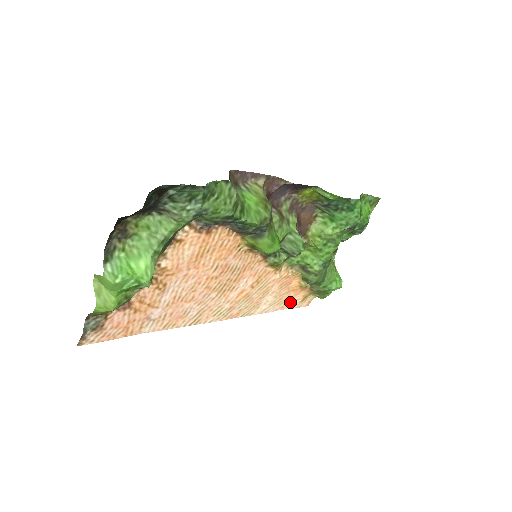
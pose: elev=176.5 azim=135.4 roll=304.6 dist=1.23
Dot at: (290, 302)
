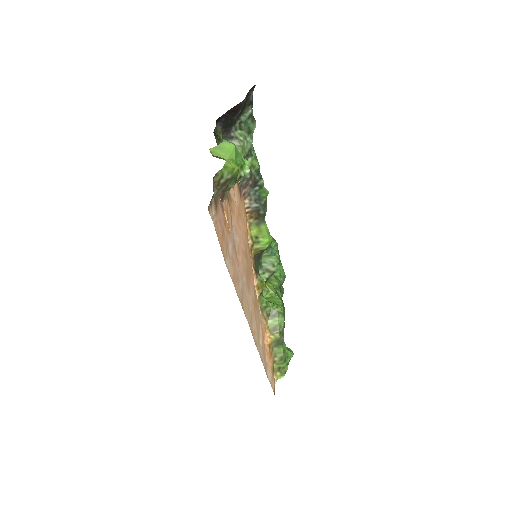
Dot at: (267, 371)
